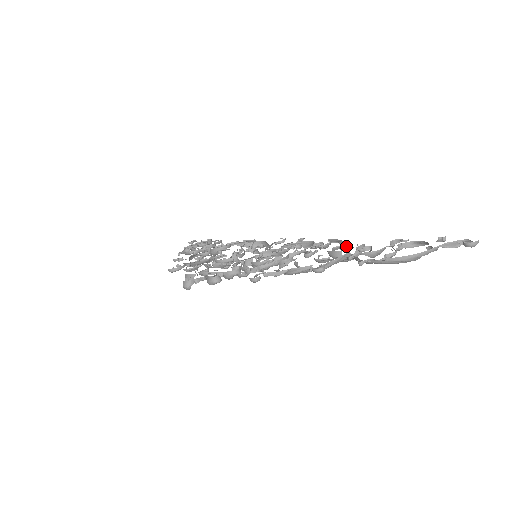
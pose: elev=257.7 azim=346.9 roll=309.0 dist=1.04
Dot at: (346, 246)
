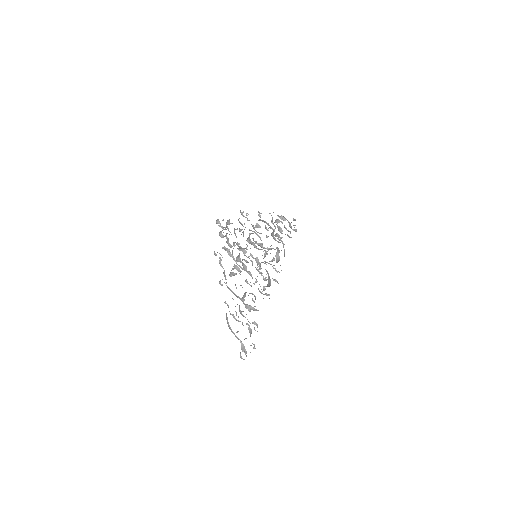
Dot at: occluded
